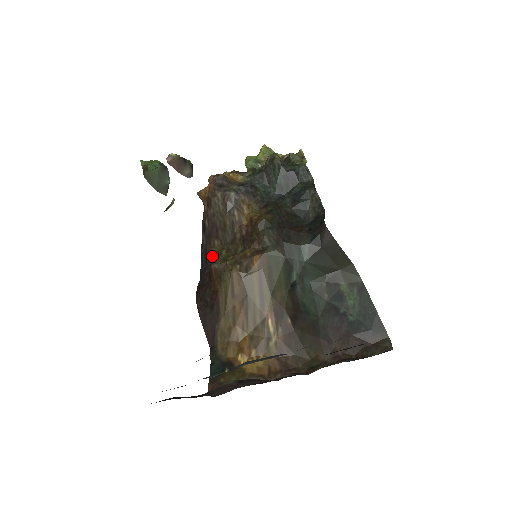
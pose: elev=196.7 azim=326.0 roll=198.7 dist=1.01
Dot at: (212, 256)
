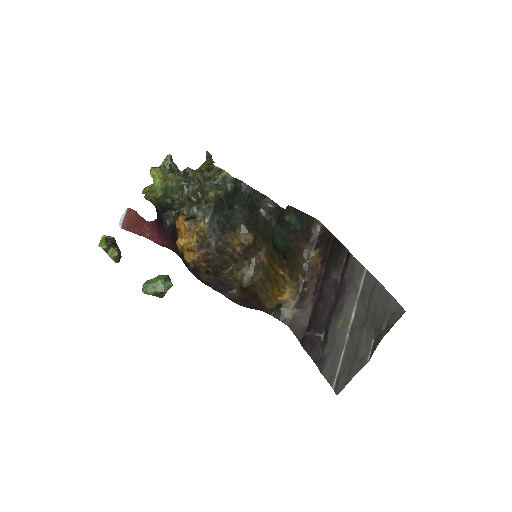
Dot at: (226, 279)
